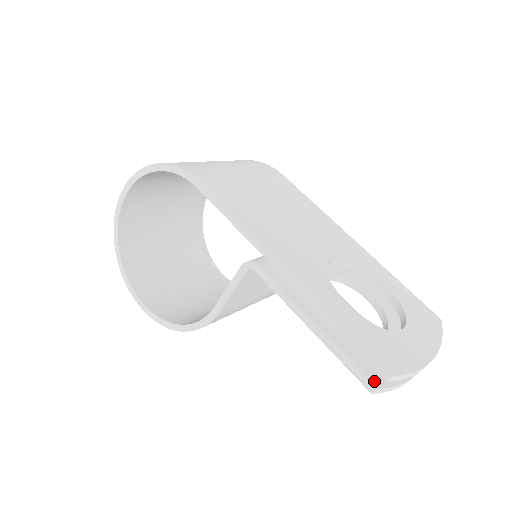
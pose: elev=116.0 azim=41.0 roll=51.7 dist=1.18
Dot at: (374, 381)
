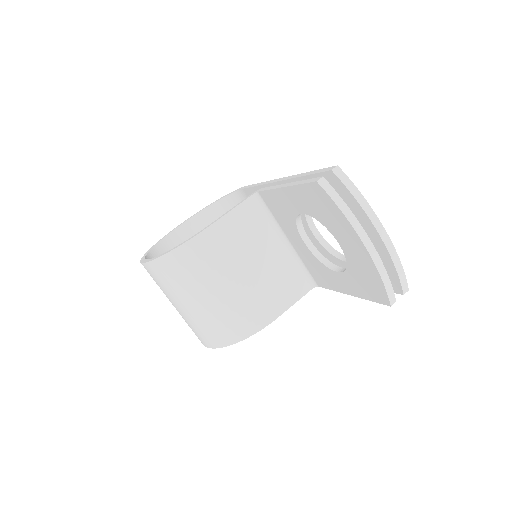
Dot at: (322, 180)
